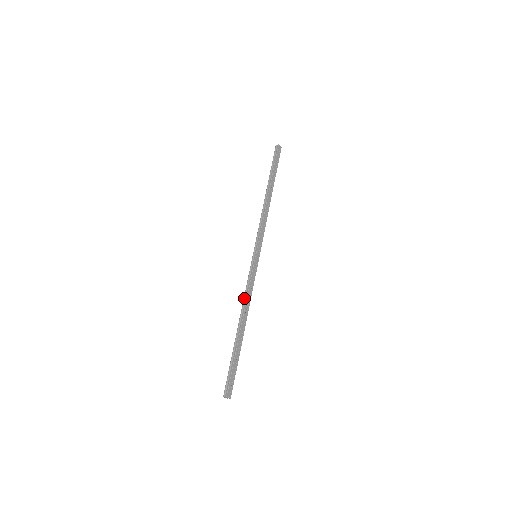
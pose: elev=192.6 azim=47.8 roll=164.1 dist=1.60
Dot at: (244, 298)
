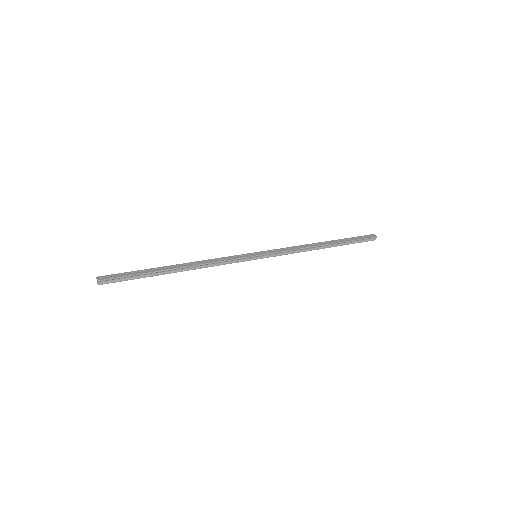
Dot at: occluded
